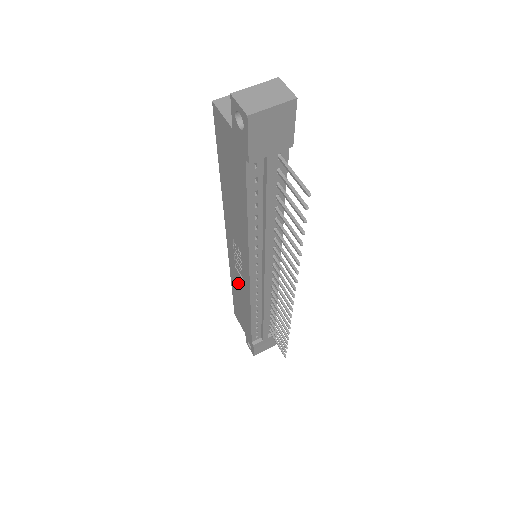
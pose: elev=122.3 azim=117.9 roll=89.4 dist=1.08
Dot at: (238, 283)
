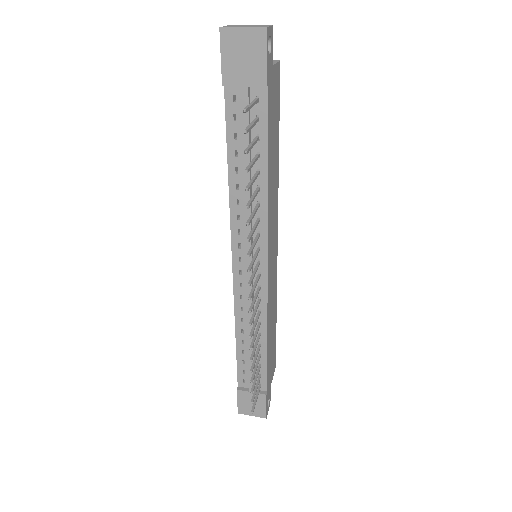
Dot at: occluded
